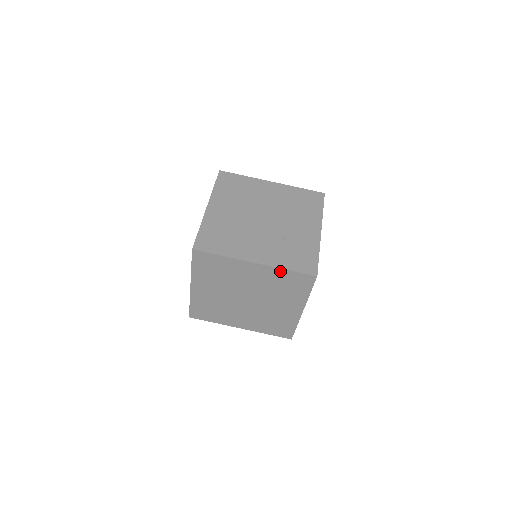
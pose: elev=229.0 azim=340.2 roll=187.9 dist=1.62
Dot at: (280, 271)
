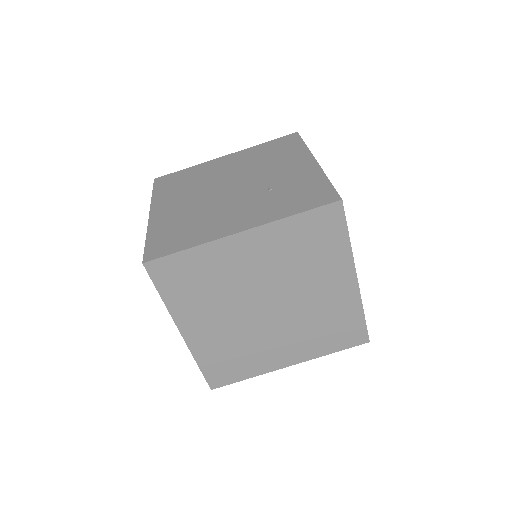
Dot at: (285, 224)
